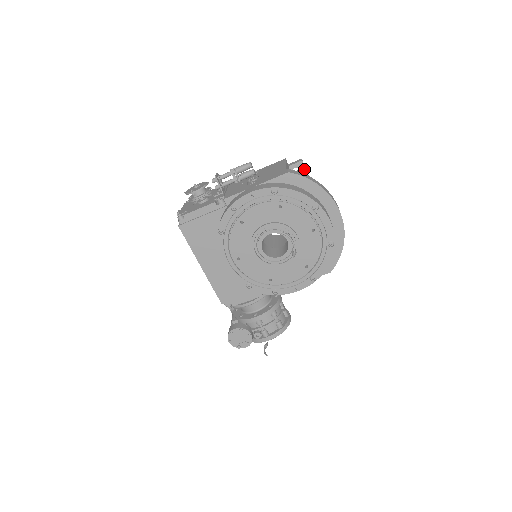
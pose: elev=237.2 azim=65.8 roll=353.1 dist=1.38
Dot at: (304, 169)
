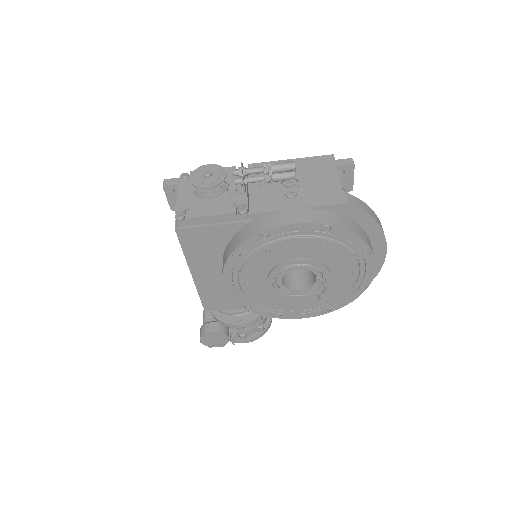
Dot at: (352, 174)
